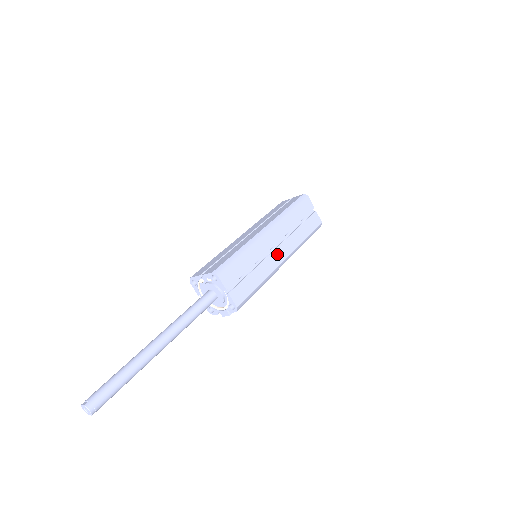
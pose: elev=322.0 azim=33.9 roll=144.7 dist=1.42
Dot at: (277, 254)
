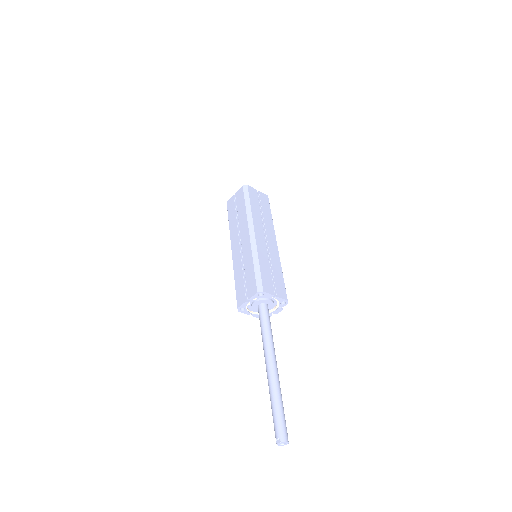
Dot at: (271, 243)
